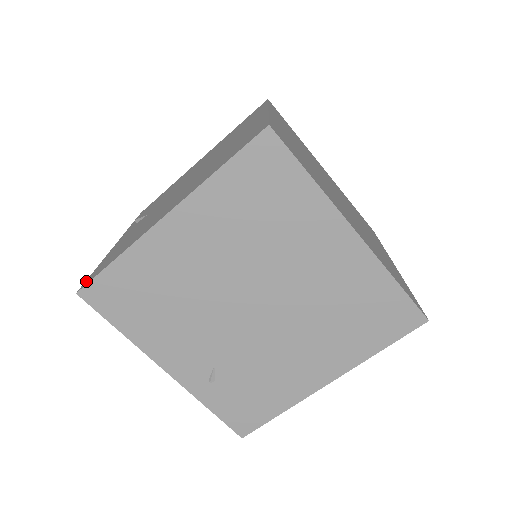
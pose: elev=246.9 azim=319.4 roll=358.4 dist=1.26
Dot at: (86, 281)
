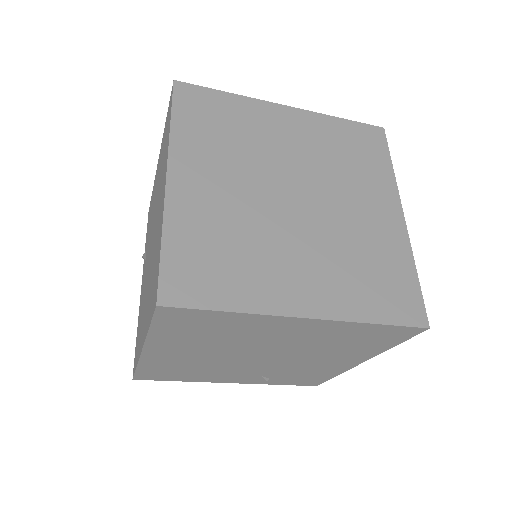
Dot at: (134, 363)
